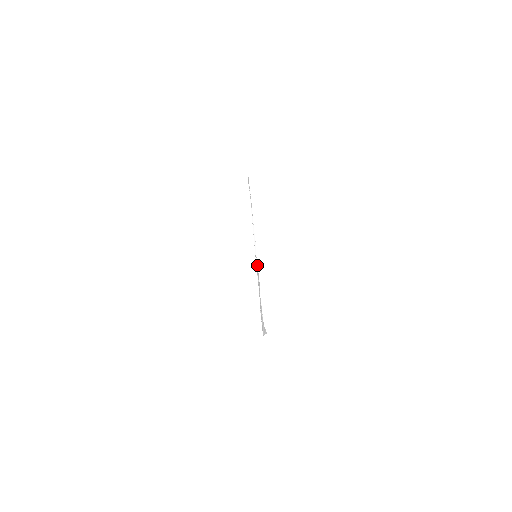
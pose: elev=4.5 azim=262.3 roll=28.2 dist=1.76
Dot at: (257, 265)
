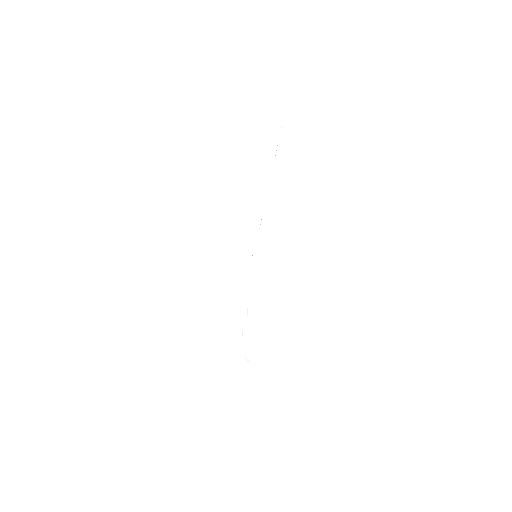
Dot at: occluded
